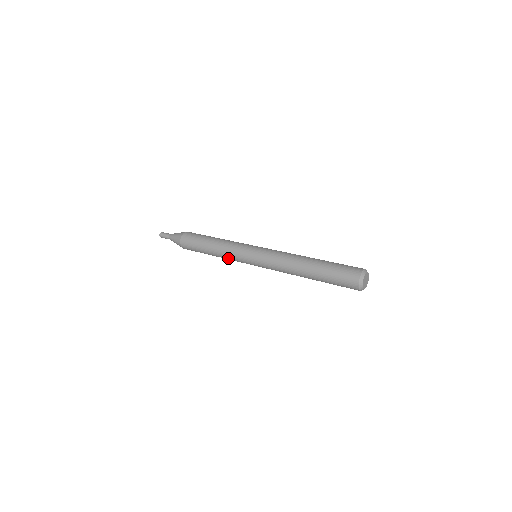
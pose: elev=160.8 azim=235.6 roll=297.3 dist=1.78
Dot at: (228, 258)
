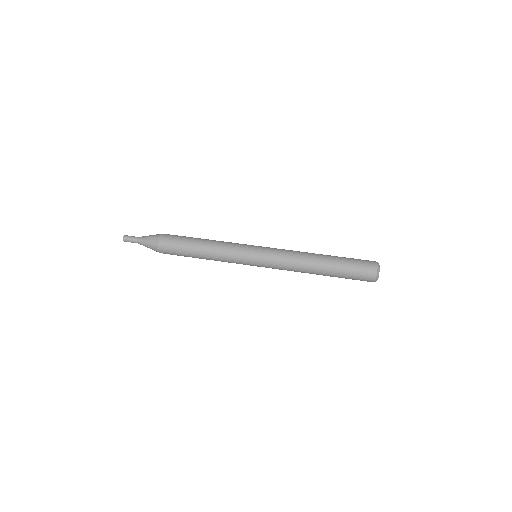
Dot at: occluded
